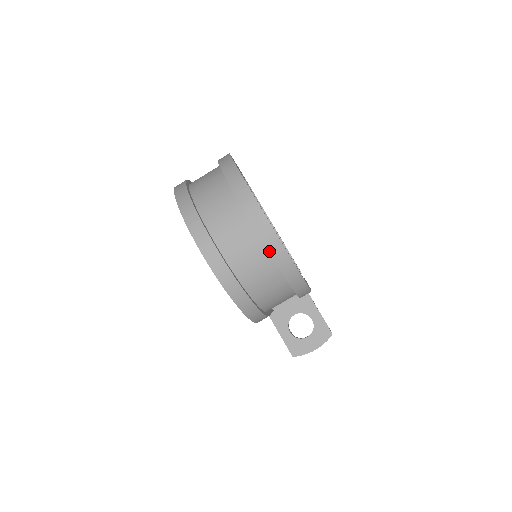
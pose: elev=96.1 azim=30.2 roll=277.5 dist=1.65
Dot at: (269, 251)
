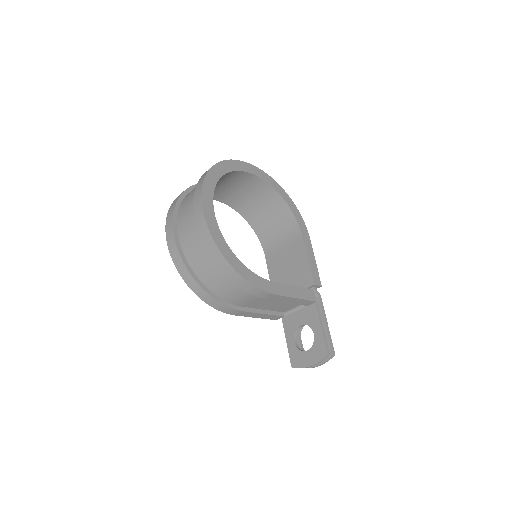
Dot at: (203, 241)
